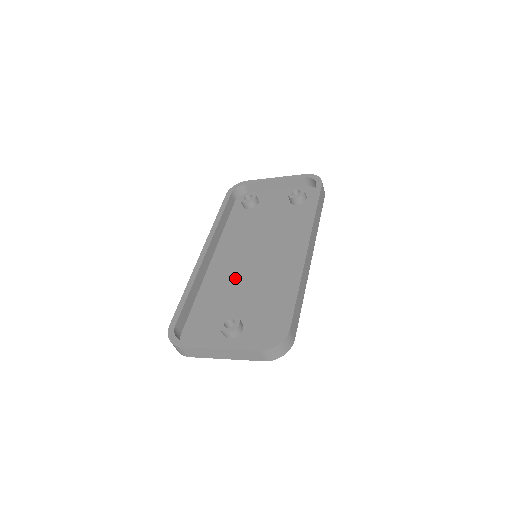
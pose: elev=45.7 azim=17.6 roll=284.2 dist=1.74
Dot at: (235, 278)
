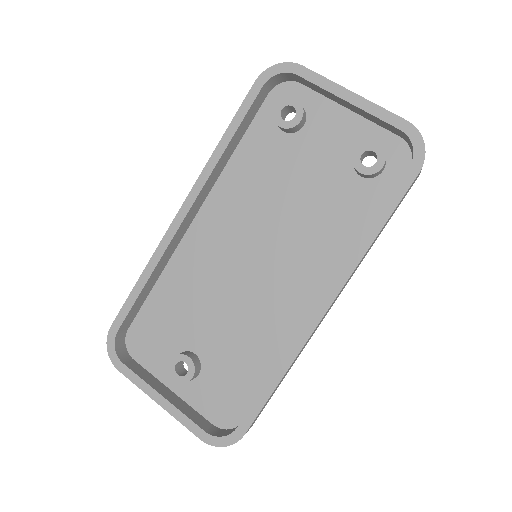
Dot at: (215, 279)
